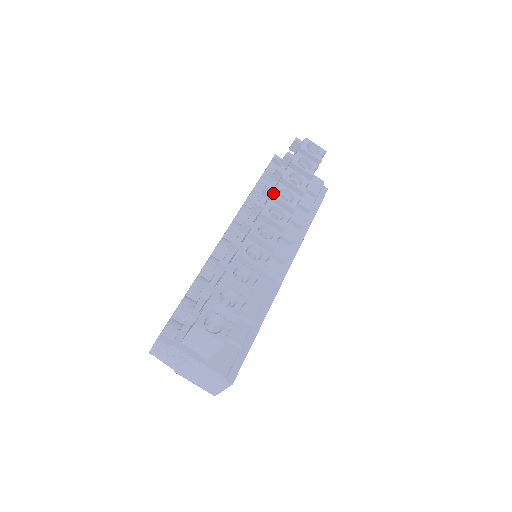
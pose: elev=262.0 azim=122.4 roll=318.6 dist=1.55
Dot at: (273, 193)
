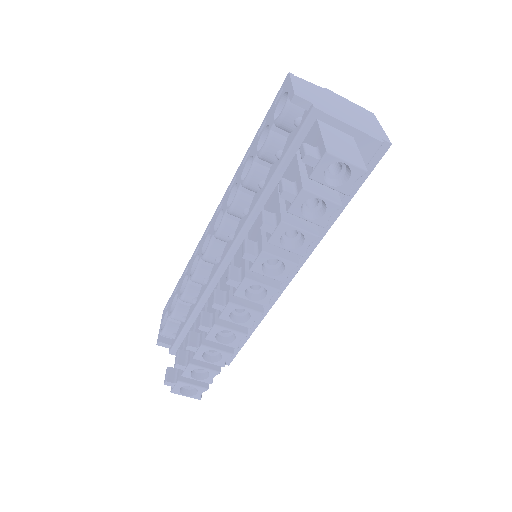
Dot at: (251, 269)
